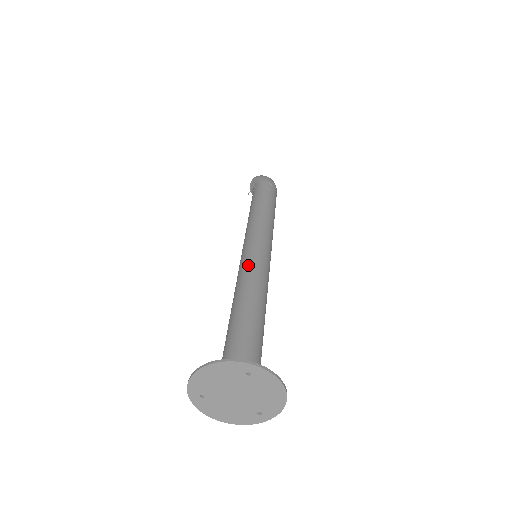
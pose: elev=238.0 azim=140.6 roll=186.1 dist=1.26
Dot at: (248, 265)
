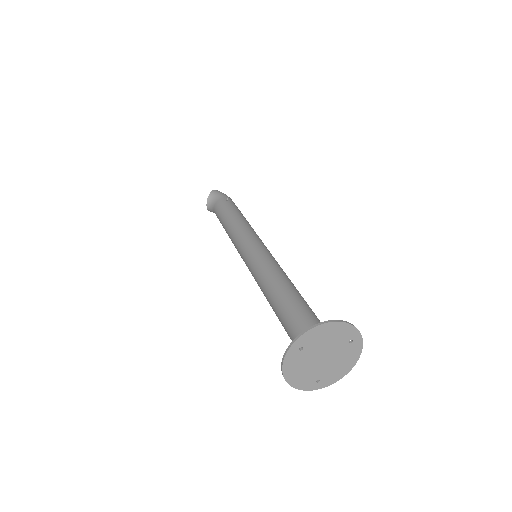
Dot at: (274, 260)
